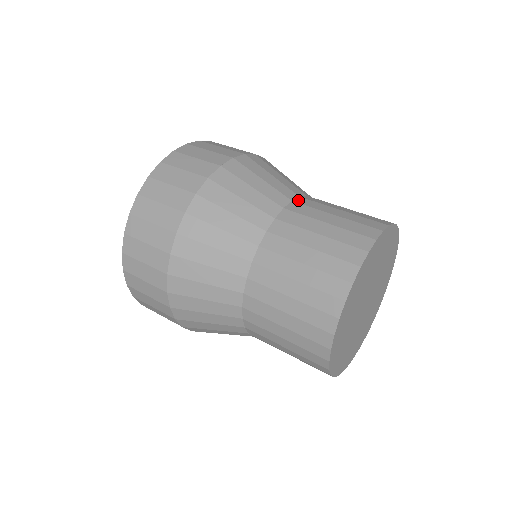
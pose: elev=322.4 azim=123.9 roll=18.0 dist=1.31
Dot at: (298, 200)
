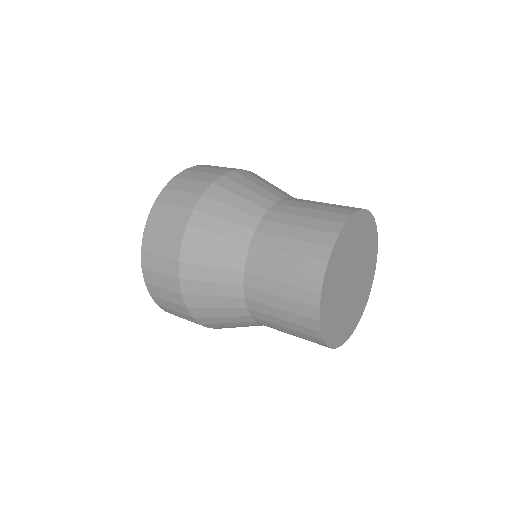
Dot at: (273, 208)
